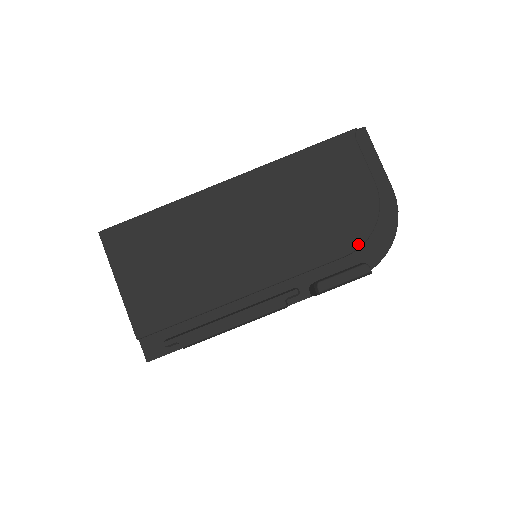
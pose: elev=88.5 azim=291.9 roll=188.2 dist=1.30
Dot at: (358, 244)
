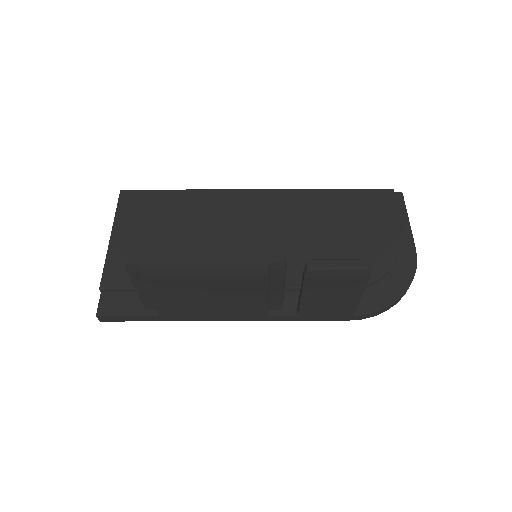
Dot at: occluded
